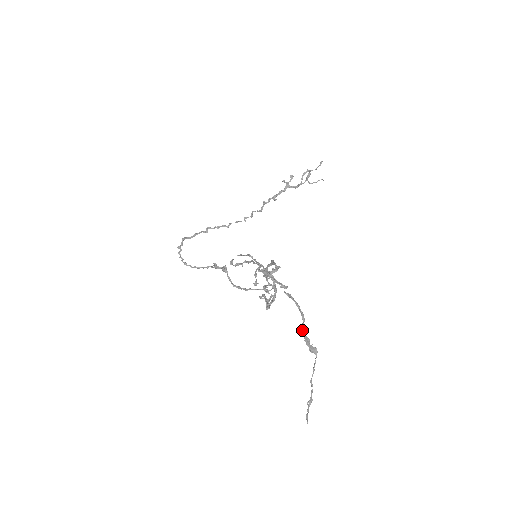
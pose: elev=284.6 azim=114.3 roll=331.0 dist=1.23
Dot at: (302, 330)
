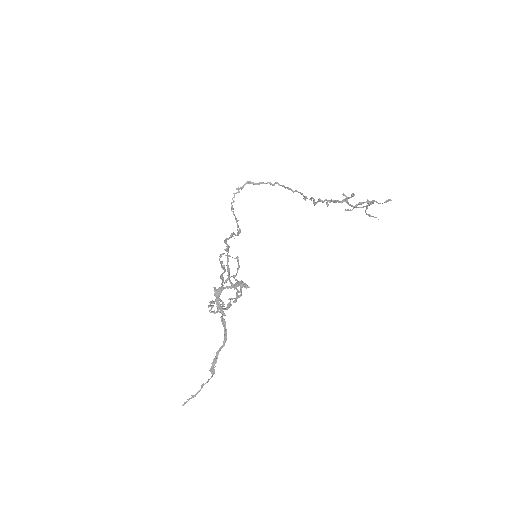
Dot at: (218, 351)
